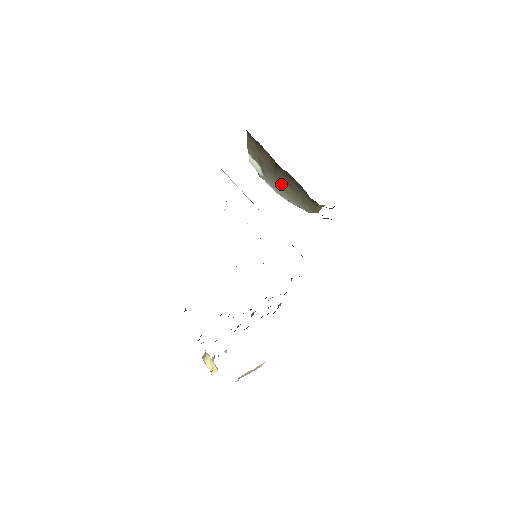
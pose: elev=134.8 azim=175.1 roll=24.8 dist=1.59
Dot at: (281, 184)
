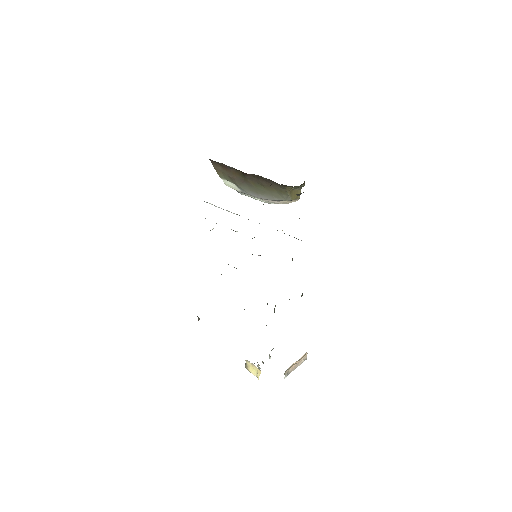
Dot at: (256, 188)
